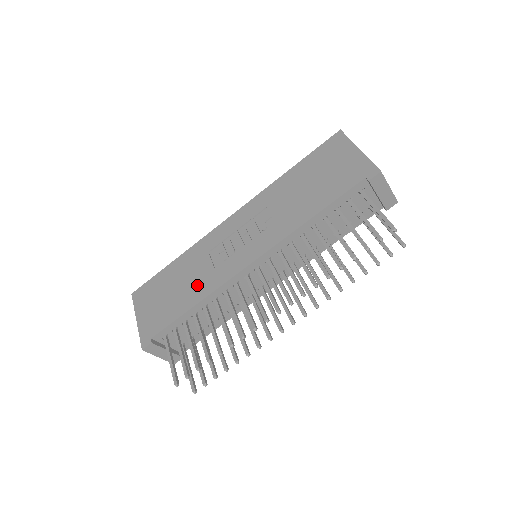
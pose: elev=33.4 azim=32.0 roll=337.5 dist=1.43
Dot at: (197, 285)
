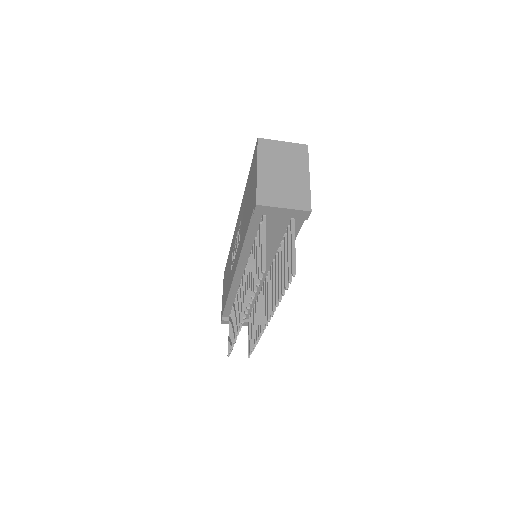
Dot at: (228, 282)
